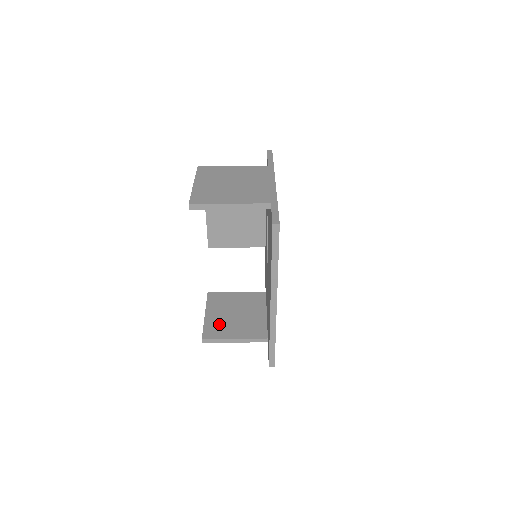
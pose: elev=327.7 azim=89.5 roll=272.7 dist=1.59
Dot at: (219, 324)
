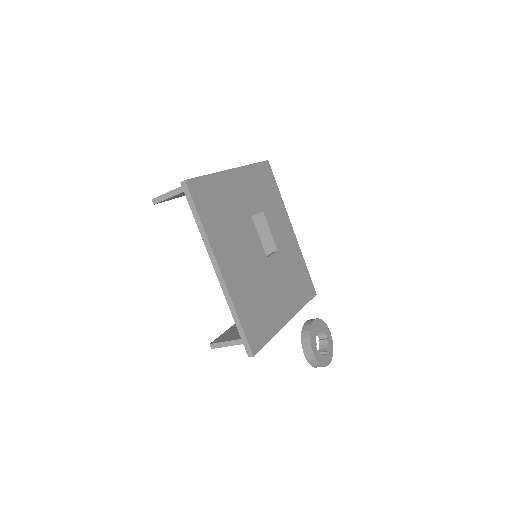
Dot at: (233, 332)
